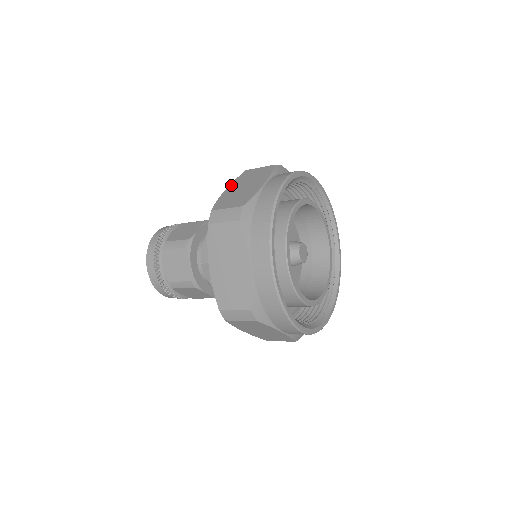
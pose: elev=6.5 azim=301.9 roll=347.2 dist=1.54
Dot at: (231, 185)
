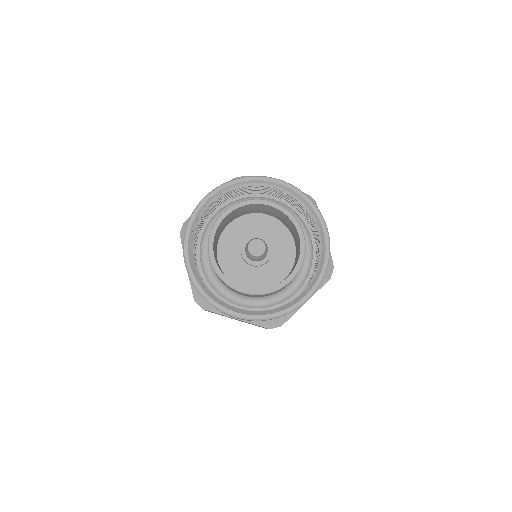
Dot at: occluded
